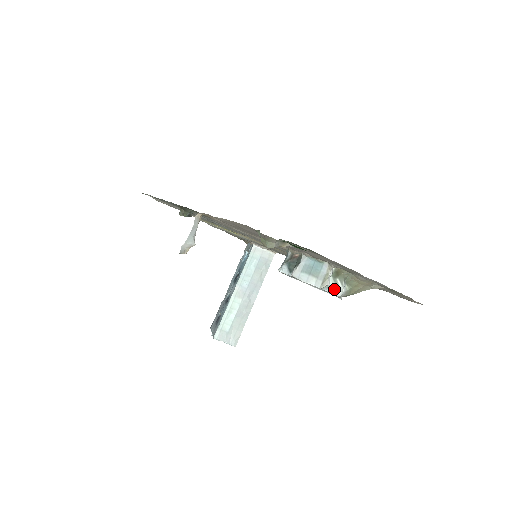
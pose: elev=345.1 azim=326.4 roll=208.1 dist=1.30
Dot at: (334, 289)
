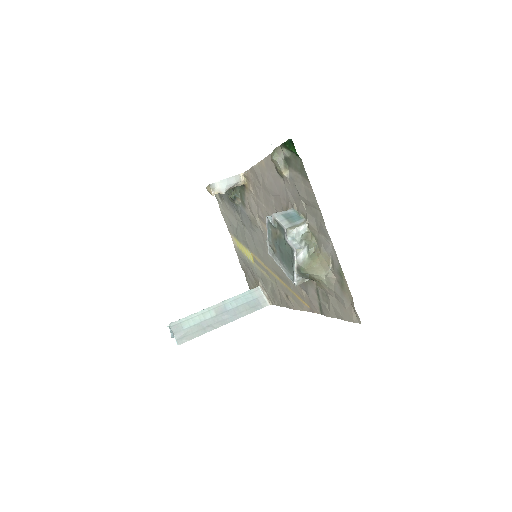
Dot at: (296, 243)
